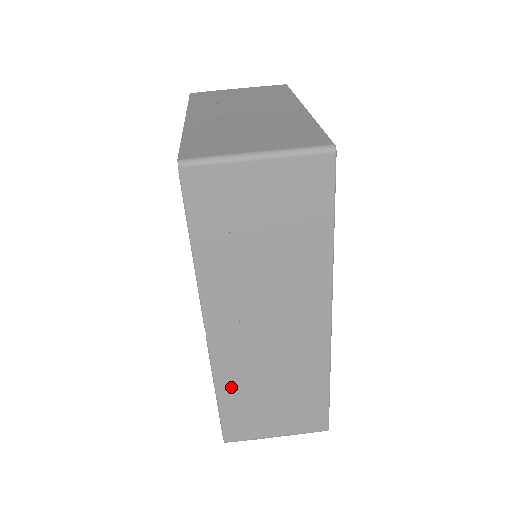
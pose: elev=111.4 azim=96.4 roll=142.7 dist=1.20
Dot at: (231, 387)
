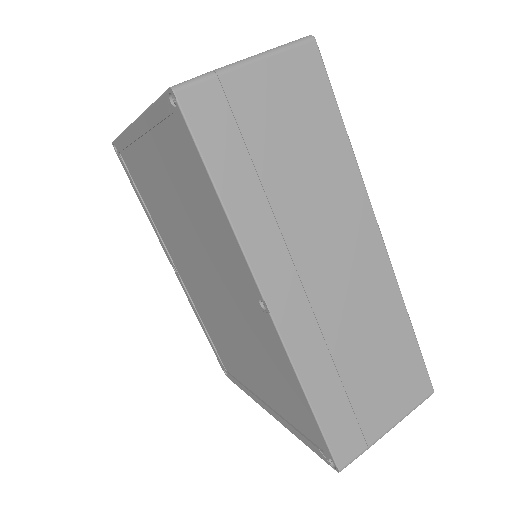
Dot at: (319, 377)
